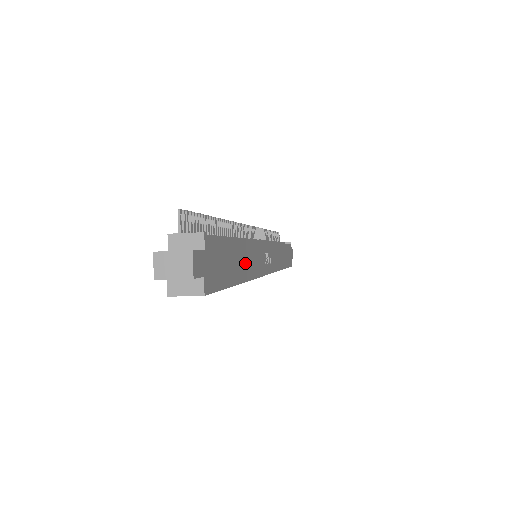
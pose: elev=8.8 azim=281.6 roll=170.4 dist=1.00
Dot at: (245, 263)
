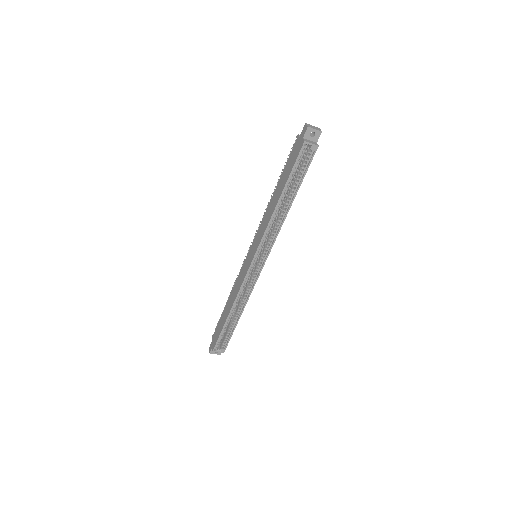
Dot at: occluded
